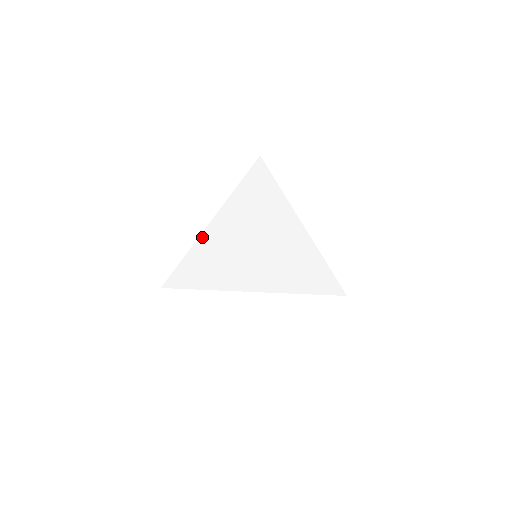
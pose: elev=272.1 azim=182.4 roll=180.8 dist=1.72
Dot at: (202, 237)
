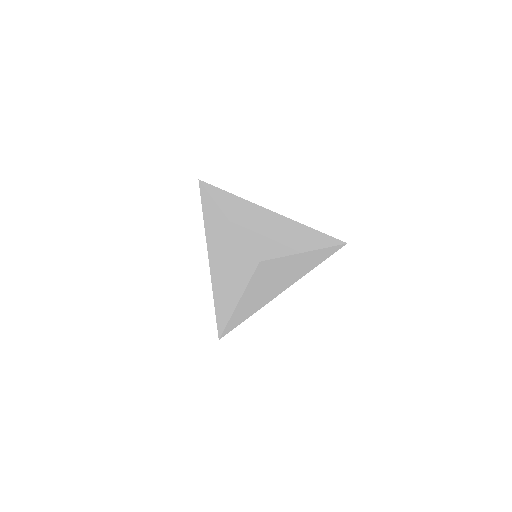
Dot at: (235, 225)
